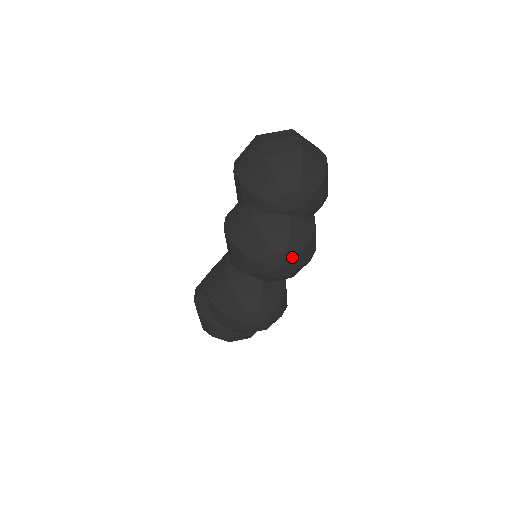
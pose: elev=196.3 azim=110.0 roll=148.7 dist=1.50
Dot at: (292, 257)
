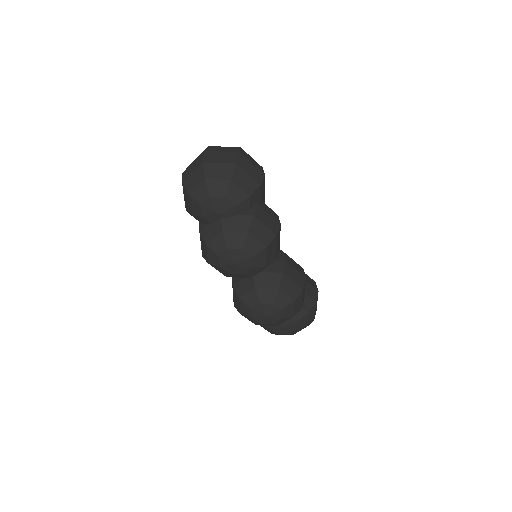
Dot at: (237, 252)
